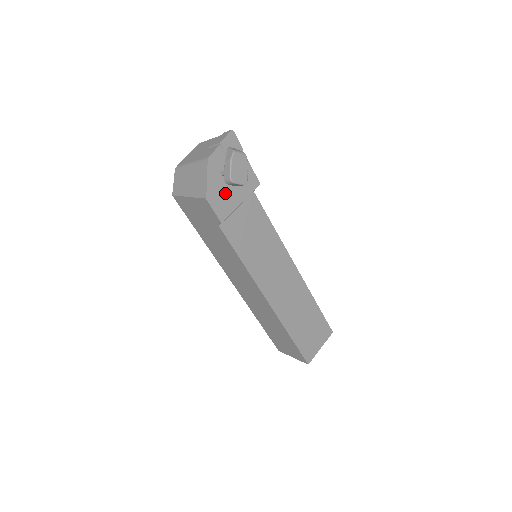
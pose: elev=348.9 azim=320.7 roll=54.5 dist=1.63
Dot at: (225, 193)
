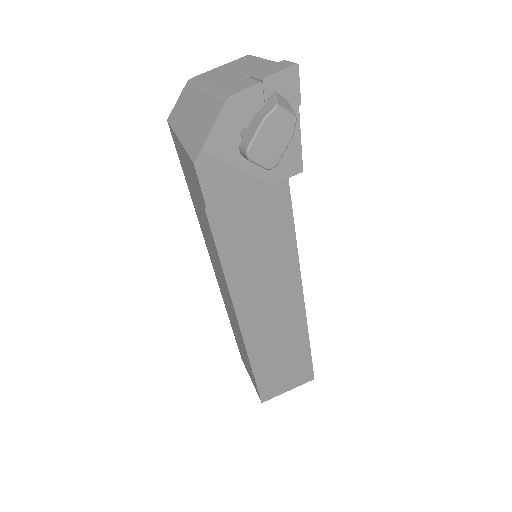
Dot at: (233, 166)
